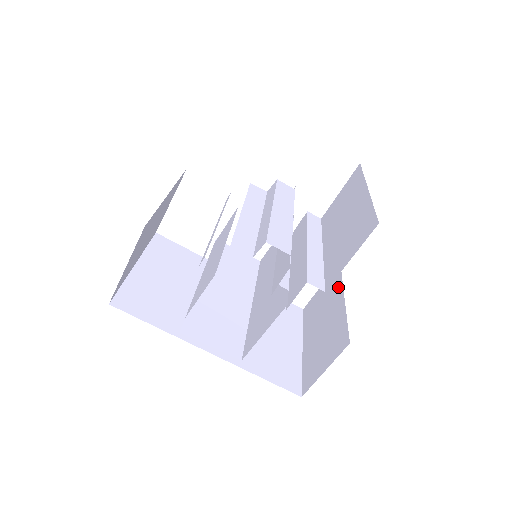
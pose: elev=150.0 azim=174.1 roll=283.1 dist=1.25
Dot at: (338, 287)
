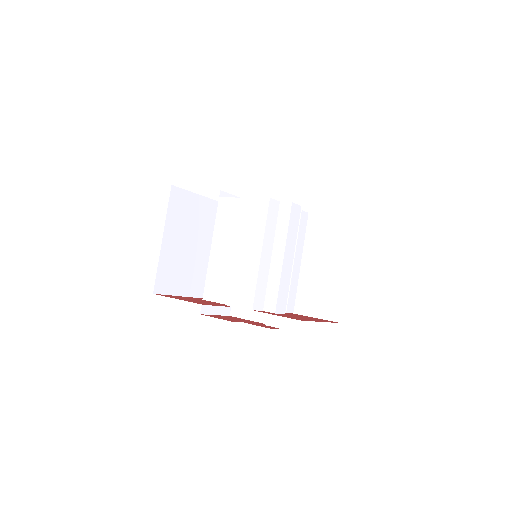
Dot at: occluded
